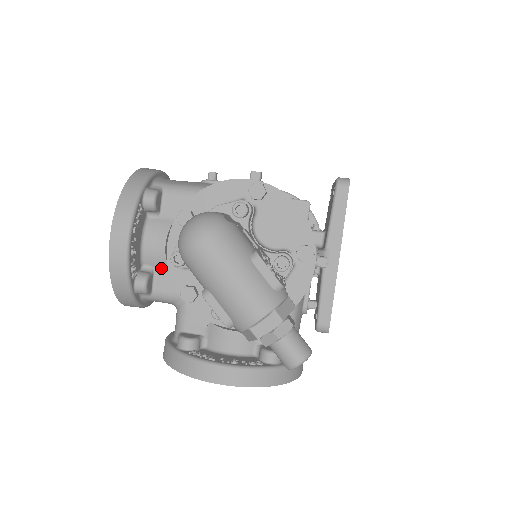
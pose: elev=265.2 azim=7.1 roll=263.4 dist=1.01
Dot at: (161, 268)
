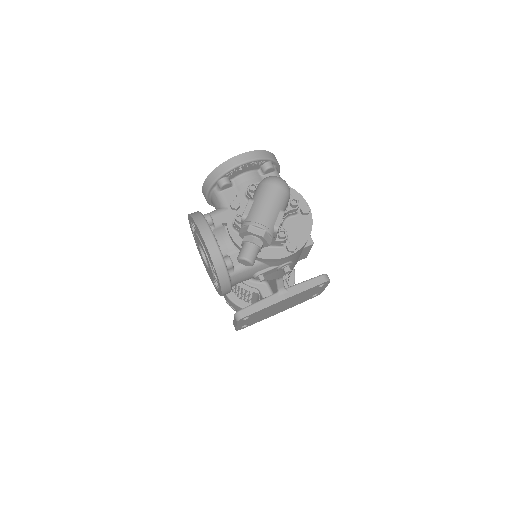
Dot at: (236, 189)
